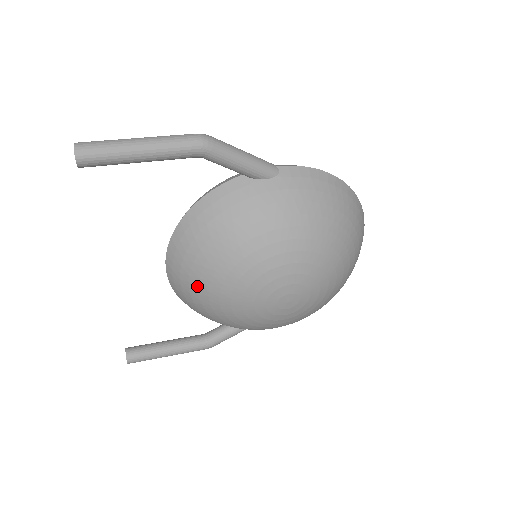
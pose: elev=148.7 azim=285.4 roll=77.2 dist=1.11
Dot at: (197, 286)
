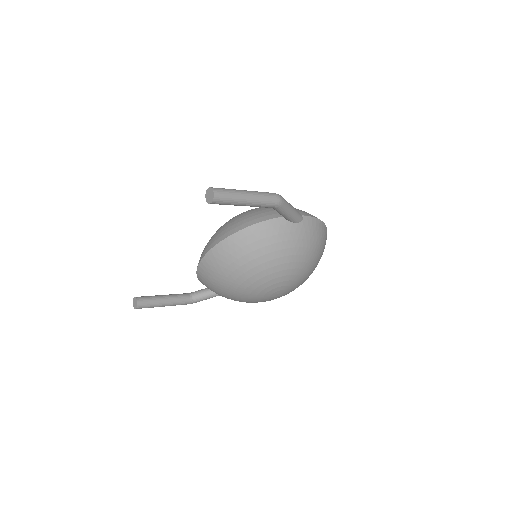
Dot at: (228, 275)
